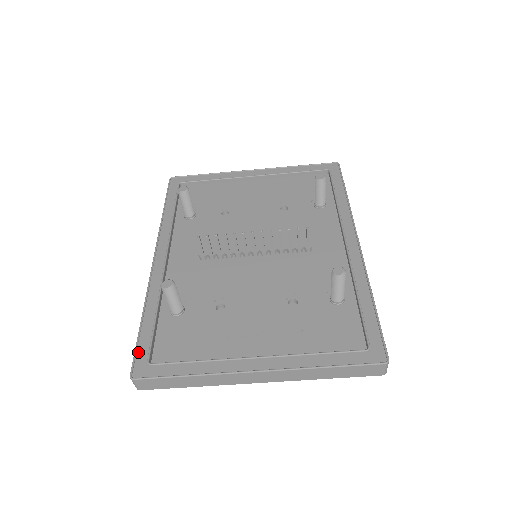
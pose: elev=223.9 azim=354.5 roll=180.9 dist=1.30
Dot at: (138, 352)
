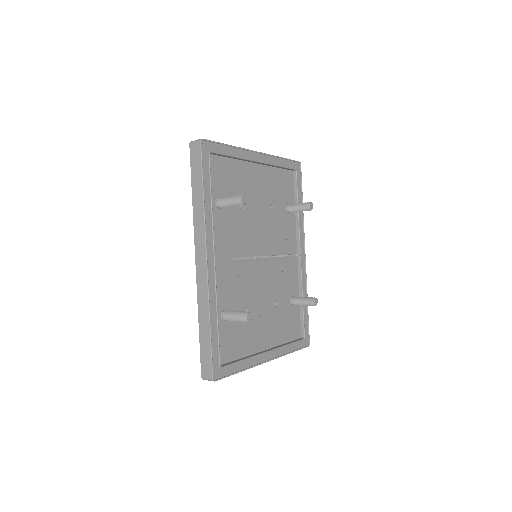
Dot at: (213, 359)
